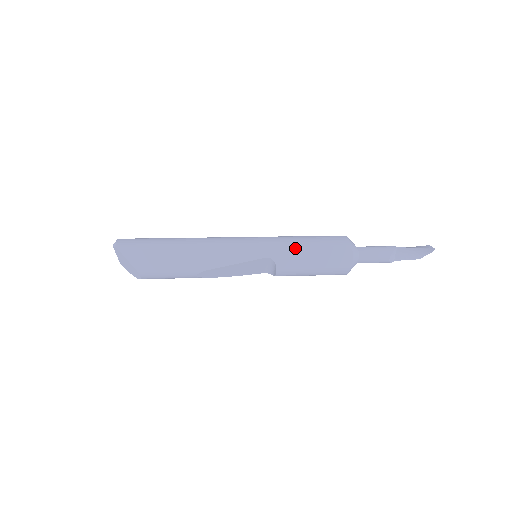
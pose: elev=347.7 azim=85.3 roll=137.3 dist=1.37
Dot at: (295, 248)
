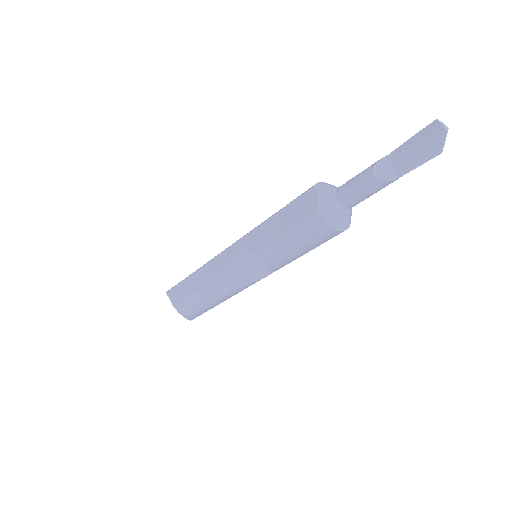
Dot at: (266, 222)
